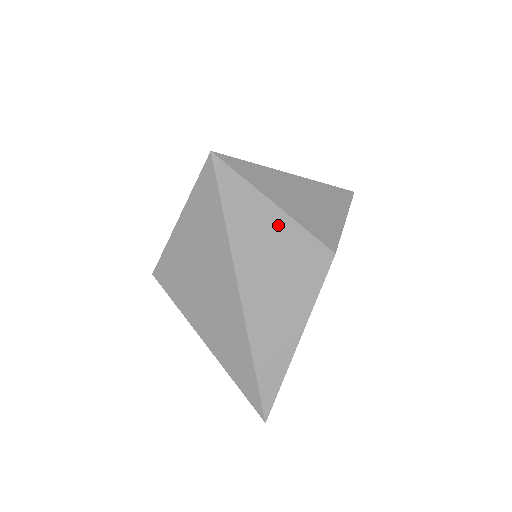
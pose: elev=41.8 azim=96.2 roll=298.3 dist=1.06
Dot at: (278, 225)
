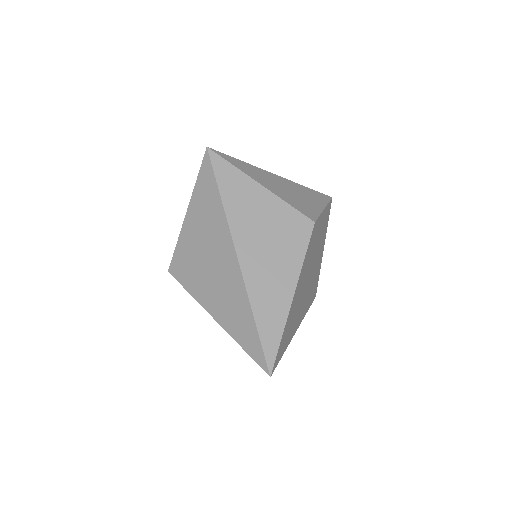
Dot at: (264, 199)
